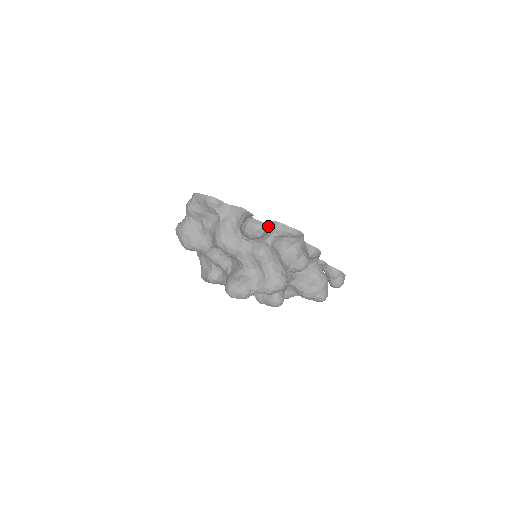
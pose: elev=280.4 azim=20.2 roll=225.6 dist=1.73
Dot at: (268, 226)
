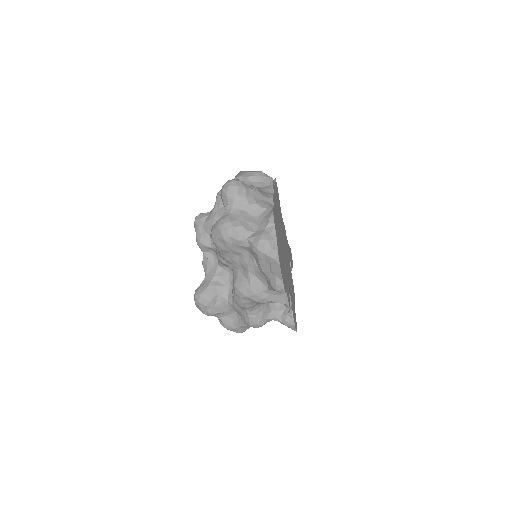
Dot at: occluded
